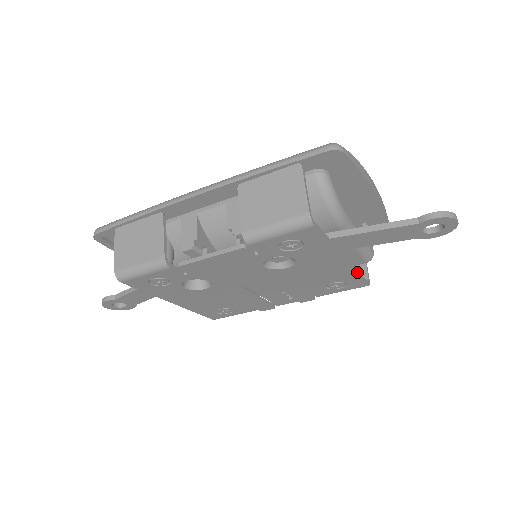
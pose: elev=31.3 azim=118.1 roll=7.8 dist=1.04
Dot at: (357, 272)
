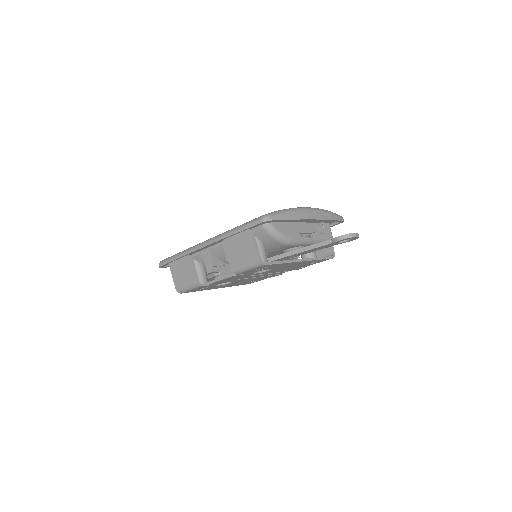
Dot at: (317, 259)
